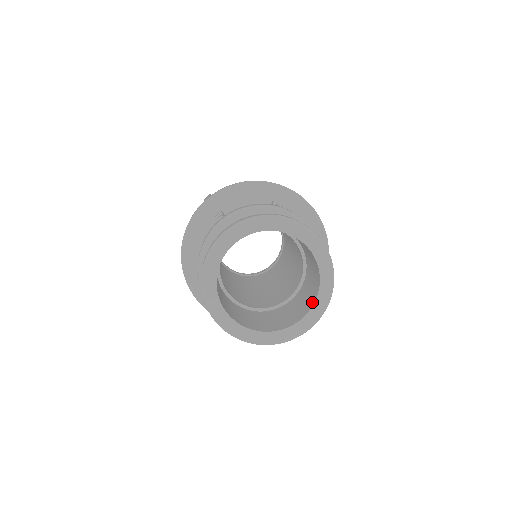
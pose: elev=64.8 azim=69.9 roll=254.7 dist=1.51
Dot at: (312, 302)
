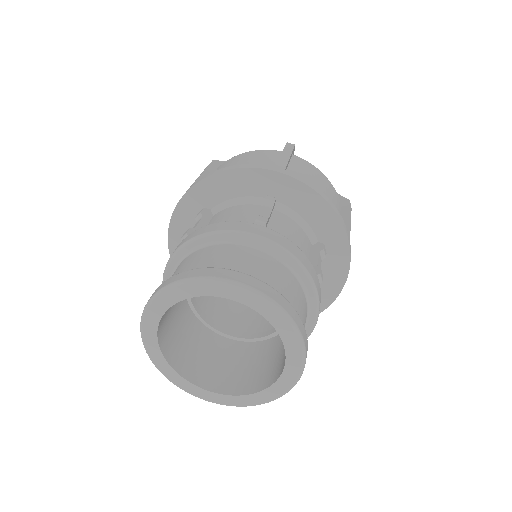
Dot at: (281, 370)
